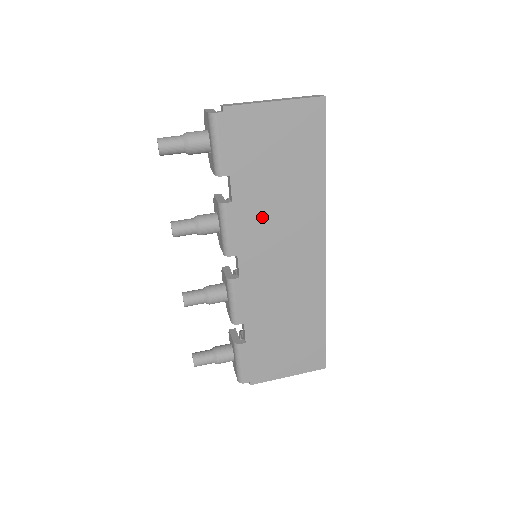
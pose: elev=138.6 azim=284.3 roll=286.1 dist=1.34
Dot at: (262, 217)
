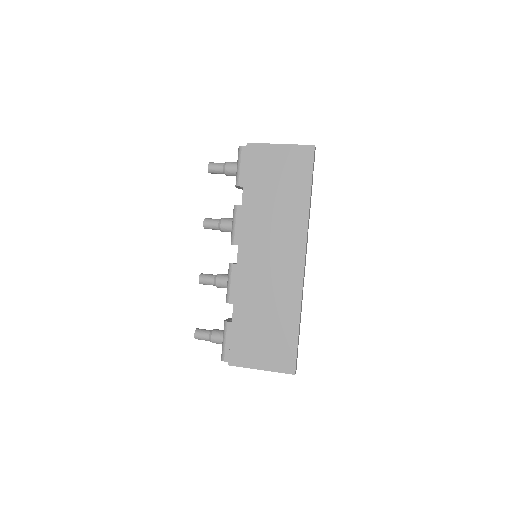
Dot at: (260, 221)
